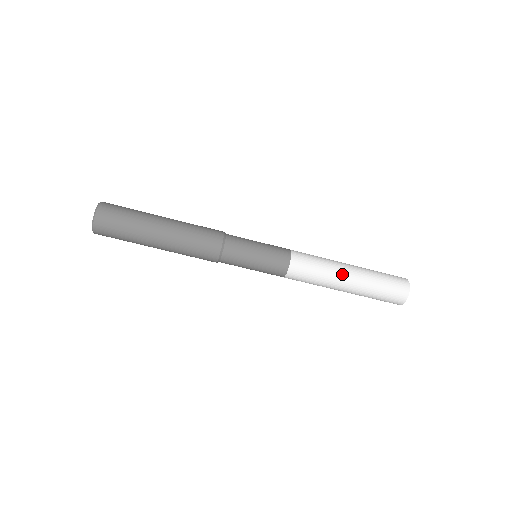
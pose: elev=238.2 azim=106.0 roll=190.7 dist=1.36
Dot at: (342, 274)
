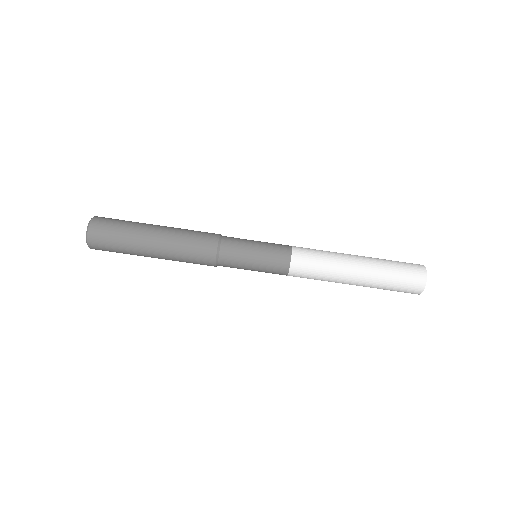
Dot at: (348, 270)
